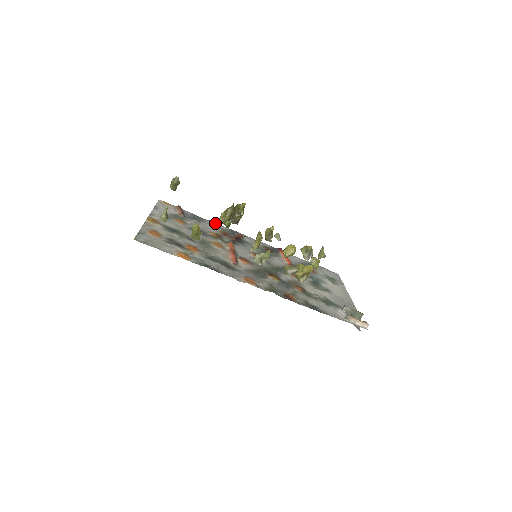
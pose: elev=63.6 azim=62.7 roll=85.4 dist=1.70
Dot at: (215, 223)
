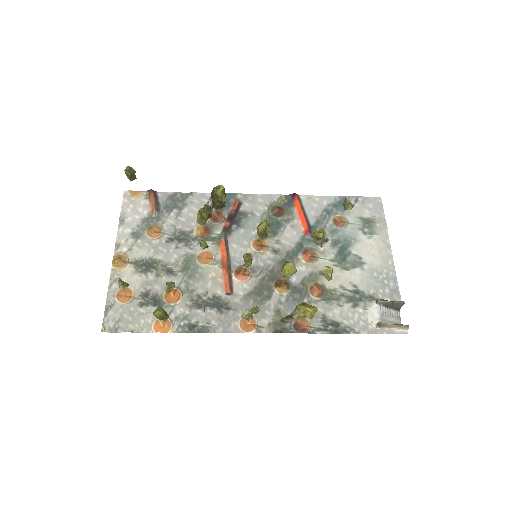
Dot at: (202, 194)
